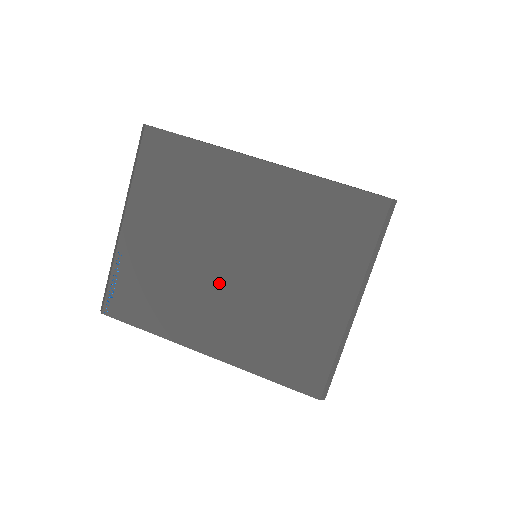
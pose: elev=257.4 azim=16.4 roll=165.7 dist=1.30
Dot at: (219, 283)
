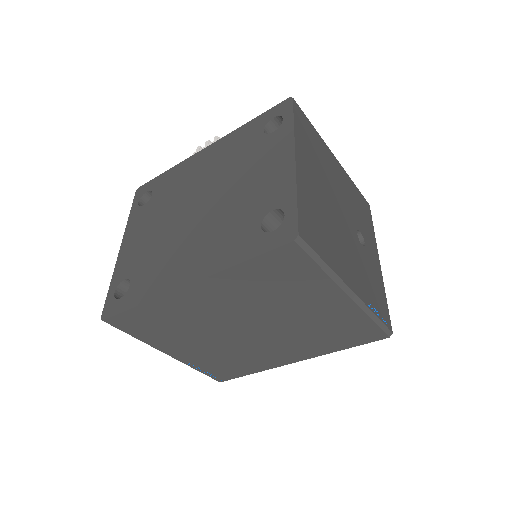
Dot at: (256, 340)
